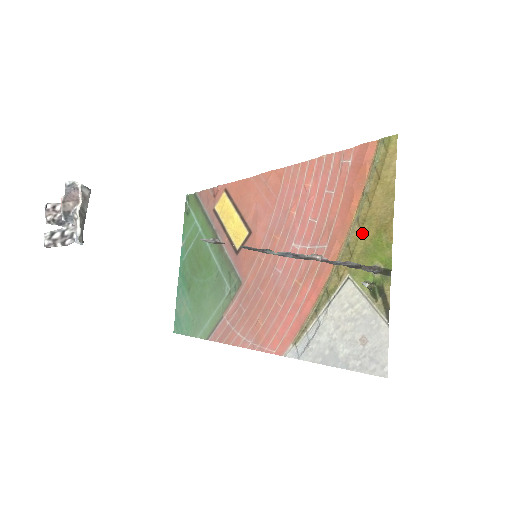
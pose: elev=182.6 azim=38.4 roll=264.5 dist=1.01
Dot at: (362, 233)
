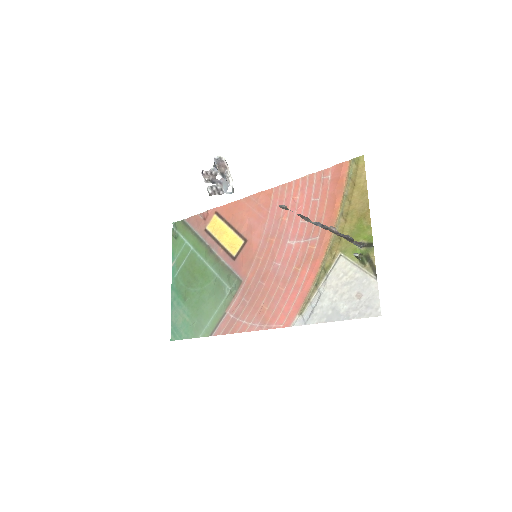
Dot at: (347, 223)
